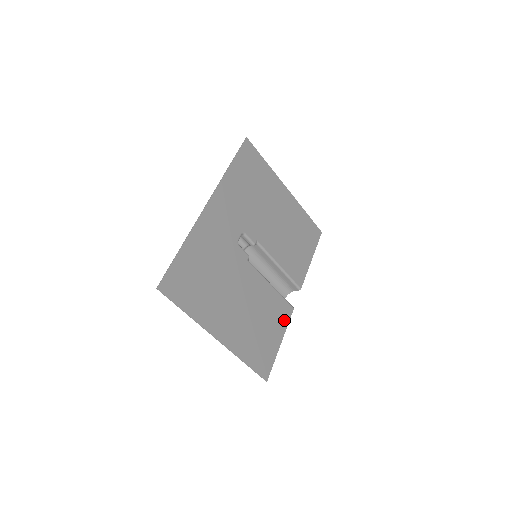
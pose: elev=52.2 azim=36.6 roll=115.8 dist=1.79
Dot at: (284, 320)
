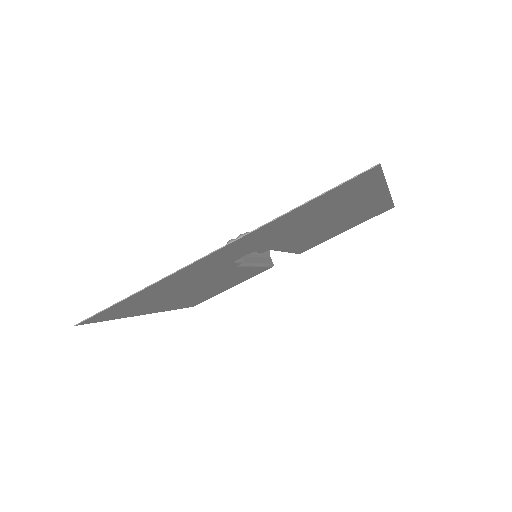
Dot at: (250, 277)
